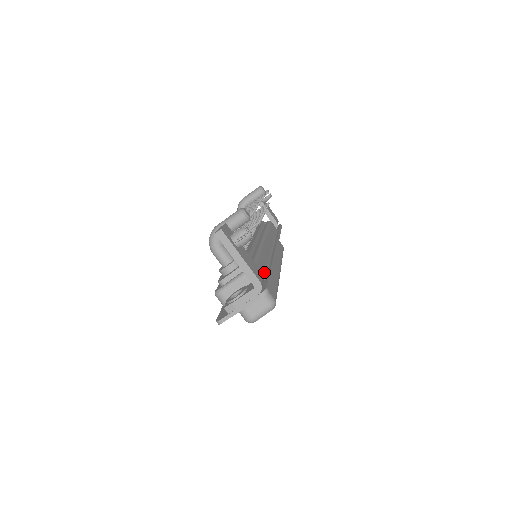
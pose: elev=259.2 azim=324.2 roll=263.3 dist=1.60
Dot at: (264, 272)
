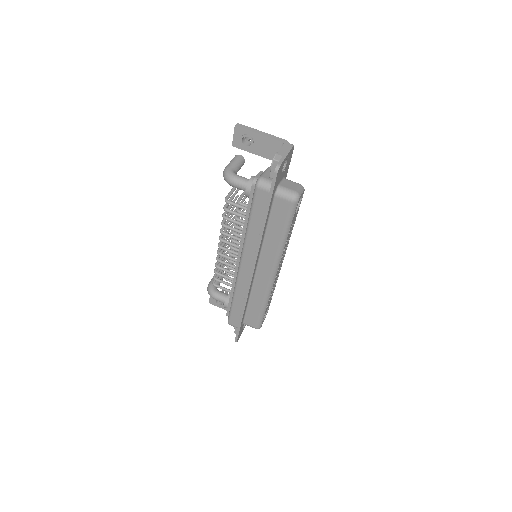
Dot at: occluded
